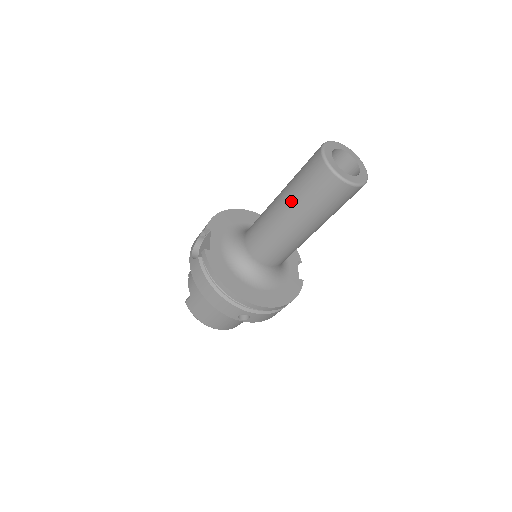
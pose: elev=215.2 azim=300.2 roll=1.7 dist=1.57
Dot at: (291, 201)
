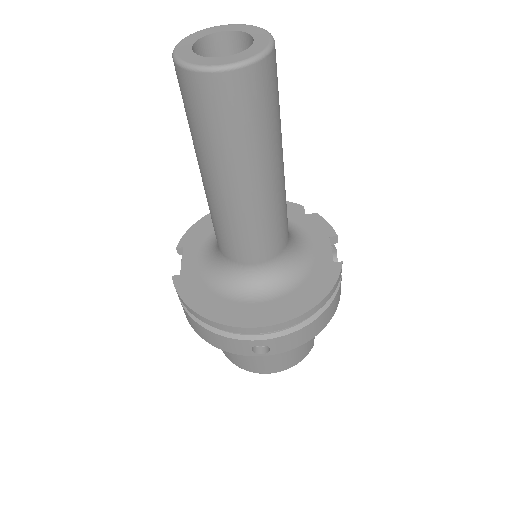
Dot at: (197, 154)
